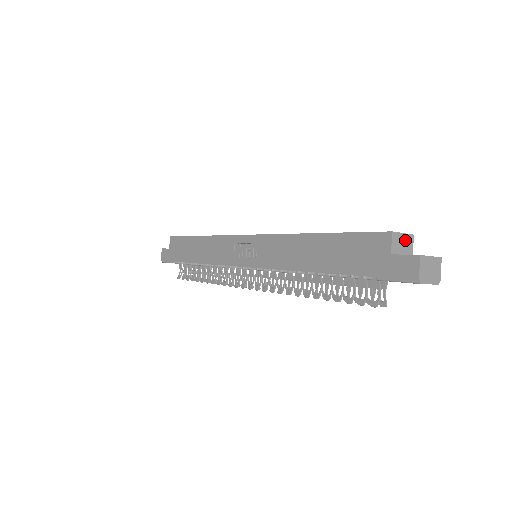
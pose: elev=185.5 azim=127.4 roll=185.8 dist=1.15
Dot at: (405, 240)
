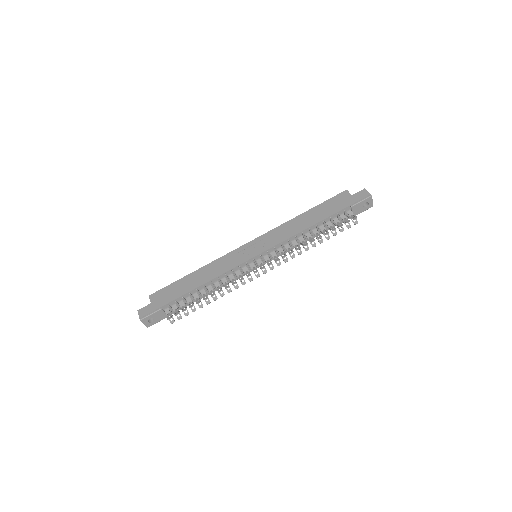
Dot at: occluded
